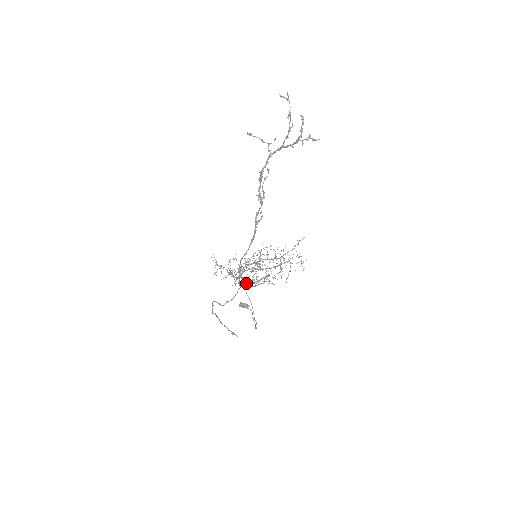
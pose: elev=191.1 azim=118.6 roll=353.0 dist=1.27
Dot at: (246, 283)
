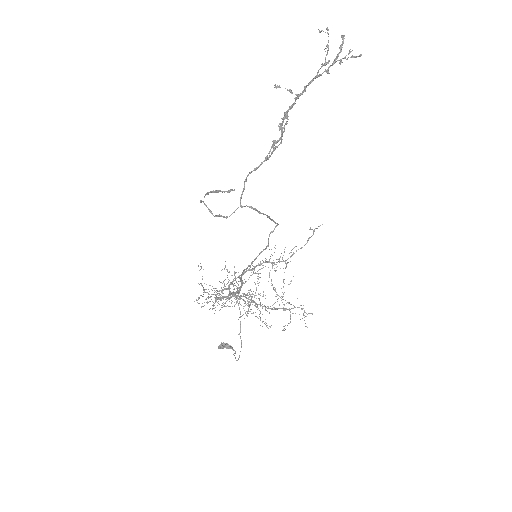
Dot at: (237, 289)
